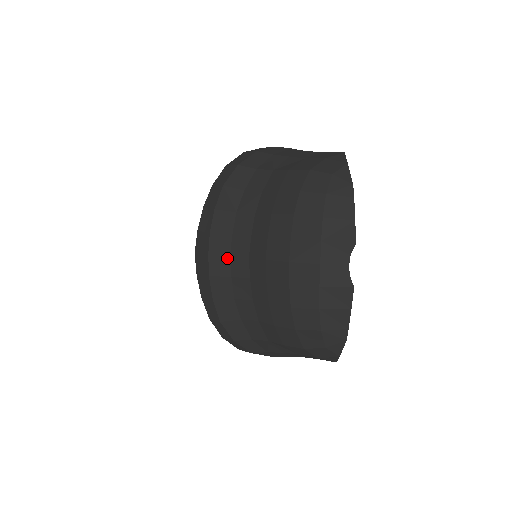
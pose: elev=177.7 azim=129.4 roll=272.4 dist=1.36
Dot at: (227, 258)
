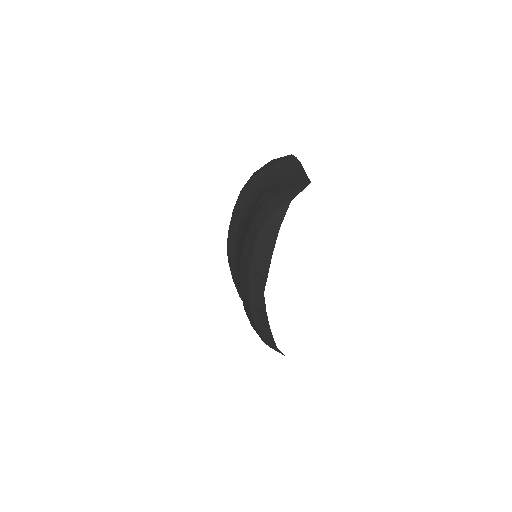
Dot at: (234, 254)
